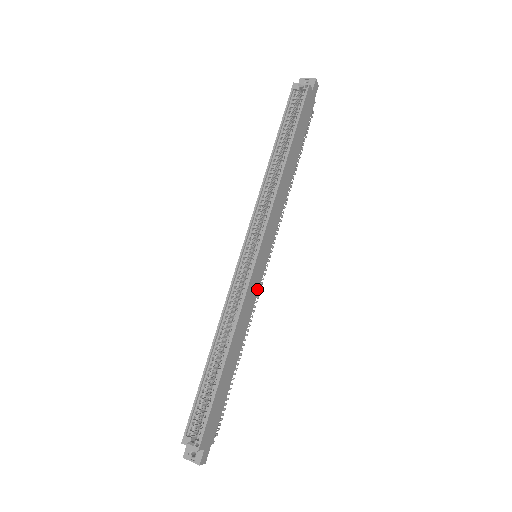
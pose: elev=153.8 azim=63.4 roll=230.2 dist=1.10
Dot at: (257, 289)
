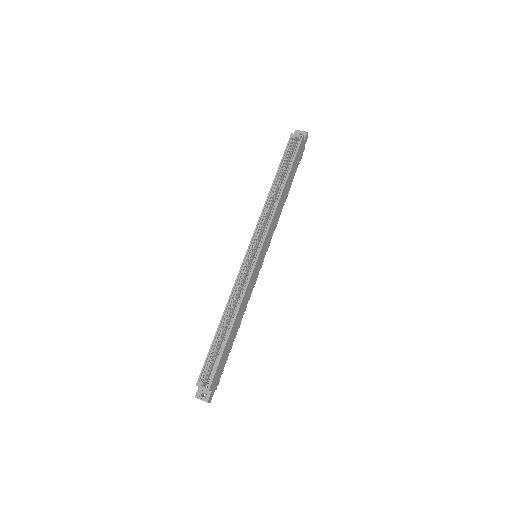
Dot at: (255, 280)
